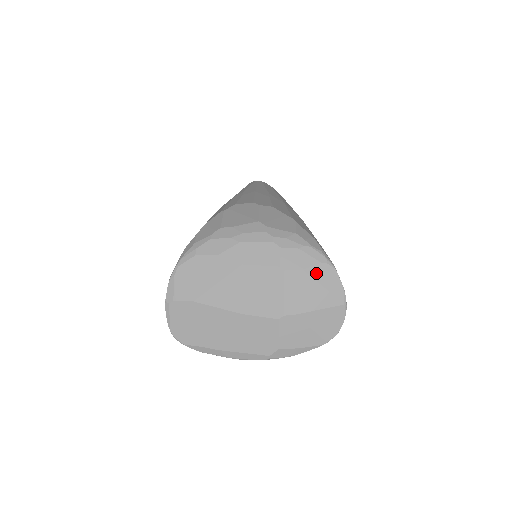
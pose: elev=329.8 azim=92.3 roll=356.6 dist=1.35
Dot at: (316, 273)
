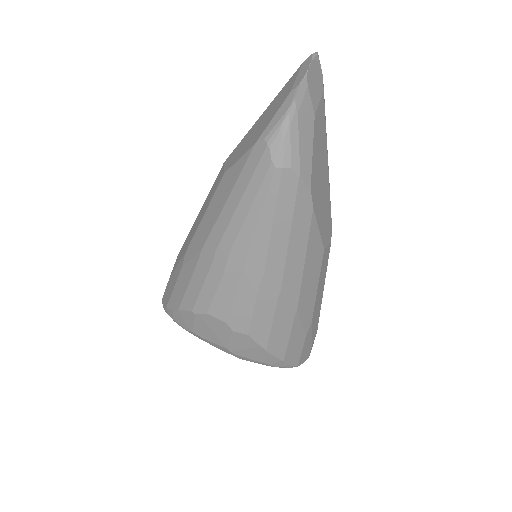
Dot at: occluded
